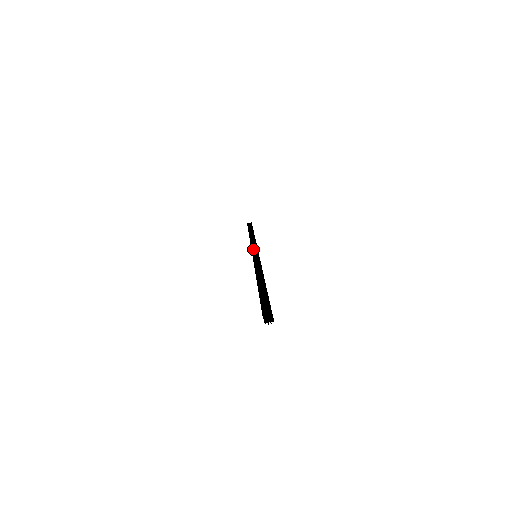
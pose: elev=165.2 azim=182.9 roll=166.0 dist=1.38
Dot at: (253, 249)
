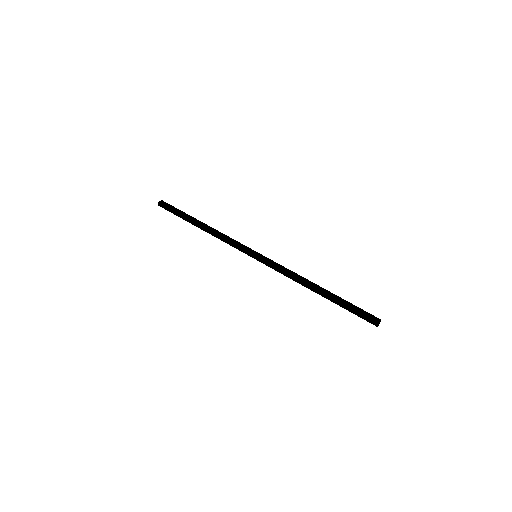
Dot at: (247, 249)
